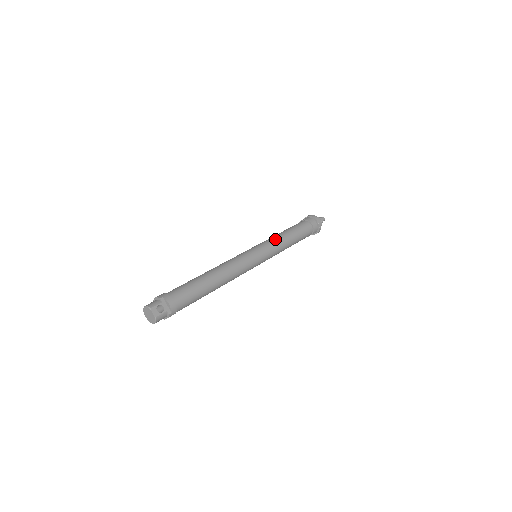
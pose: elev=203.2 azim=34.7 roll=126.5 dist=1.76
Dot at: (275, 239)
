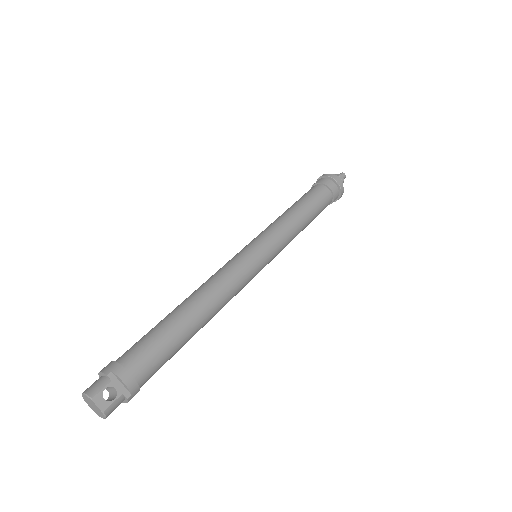
Dot at: (281, 224)
